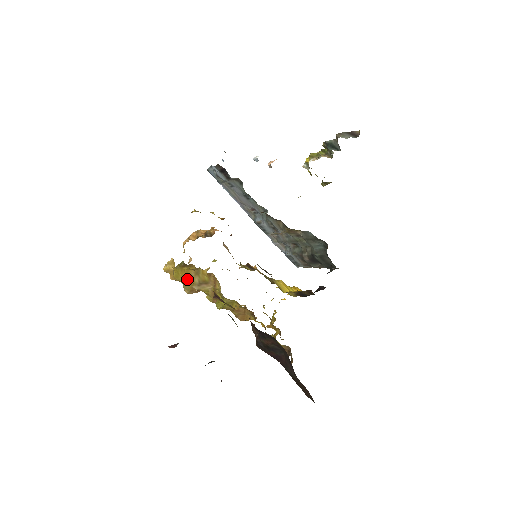
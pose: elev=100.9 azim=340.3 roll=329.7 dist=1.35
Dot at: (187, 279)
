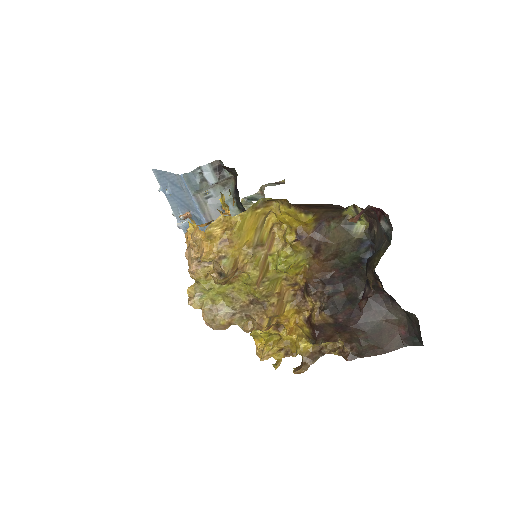
Dot at: (249, 234)
